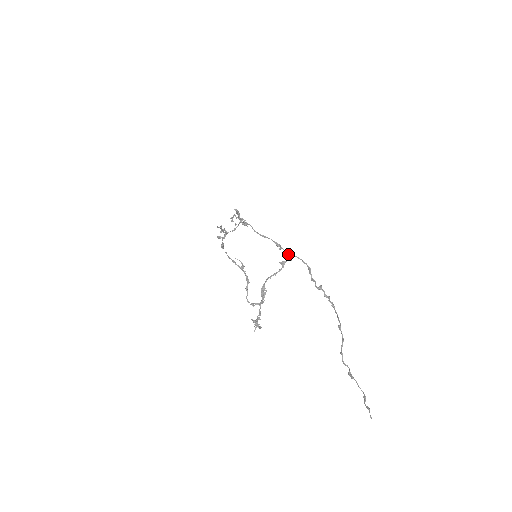
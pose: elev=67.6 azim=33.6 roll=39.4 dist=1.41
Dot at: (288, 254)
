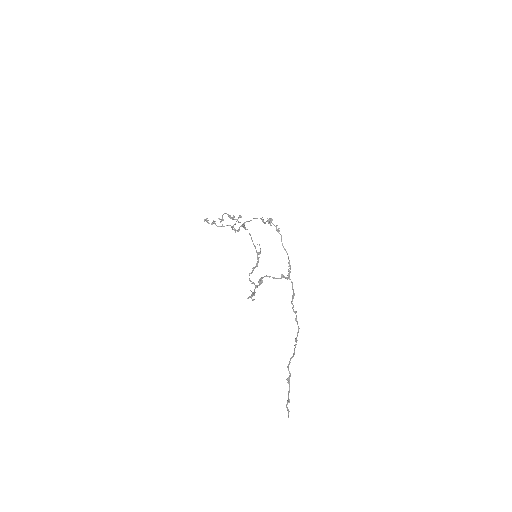
Dot at: (289, 274)
